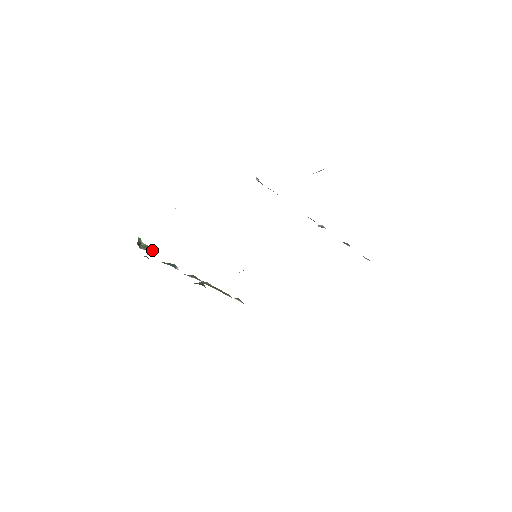
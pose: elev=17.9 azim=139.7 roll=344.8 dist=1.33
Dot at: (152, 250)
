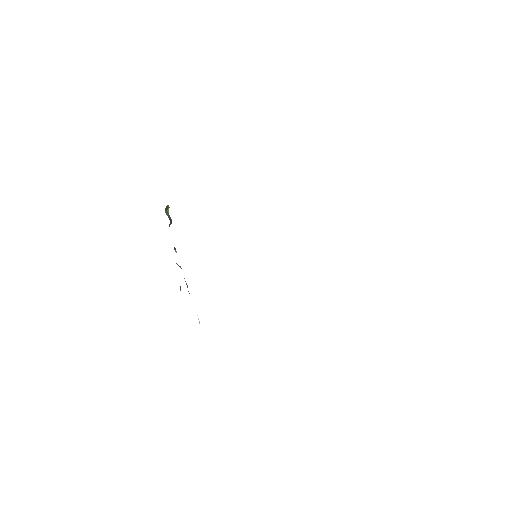
Dot at: (171, 221)
